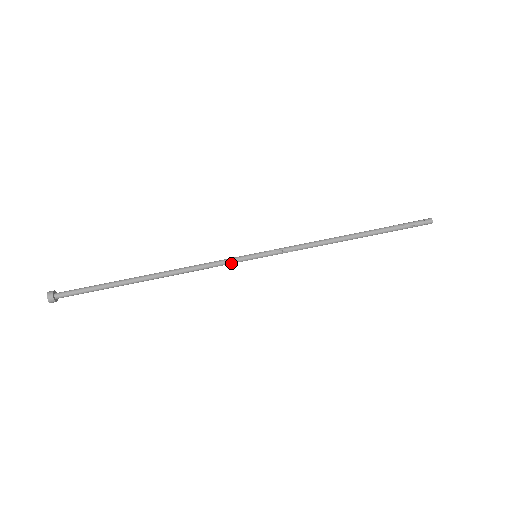
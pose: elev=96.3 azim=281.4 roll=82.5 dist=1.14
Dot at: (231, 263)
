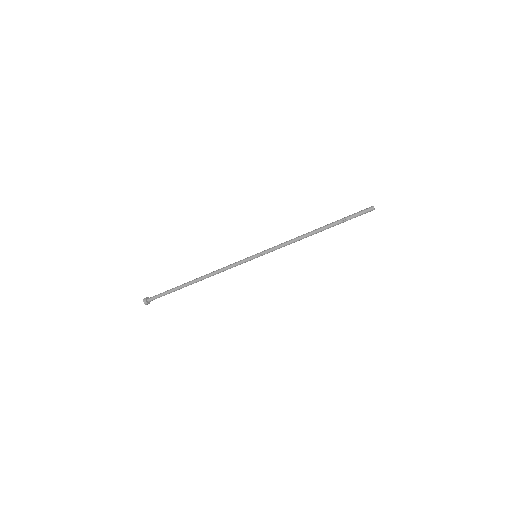
Dot at: (242, 263)
